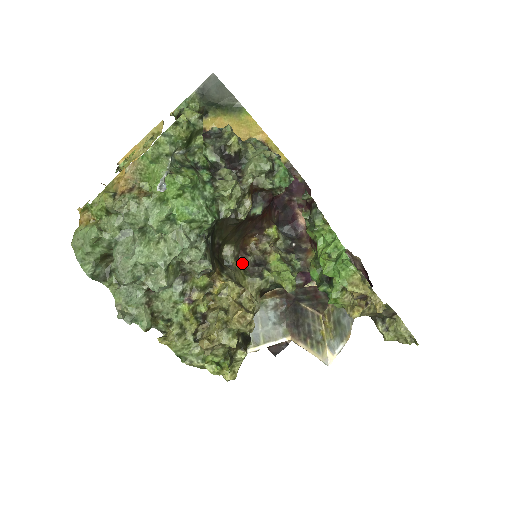
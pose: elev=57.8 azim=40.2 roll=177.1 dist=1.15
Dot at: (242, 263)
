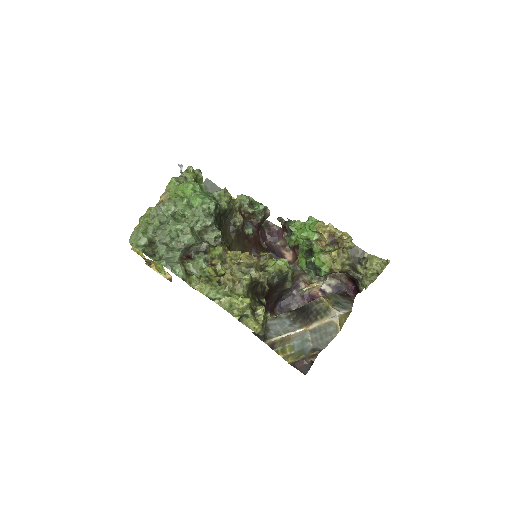
Dot at: occluded
